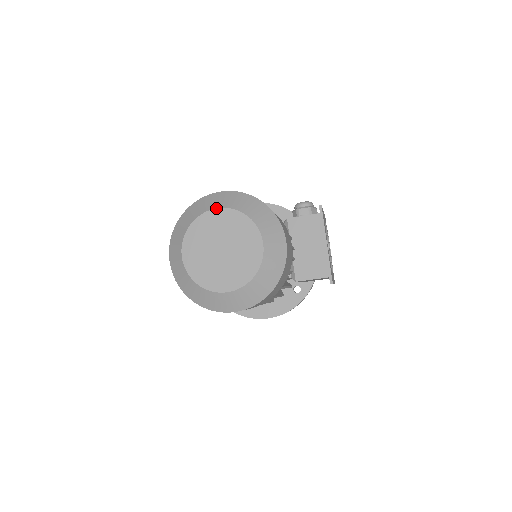
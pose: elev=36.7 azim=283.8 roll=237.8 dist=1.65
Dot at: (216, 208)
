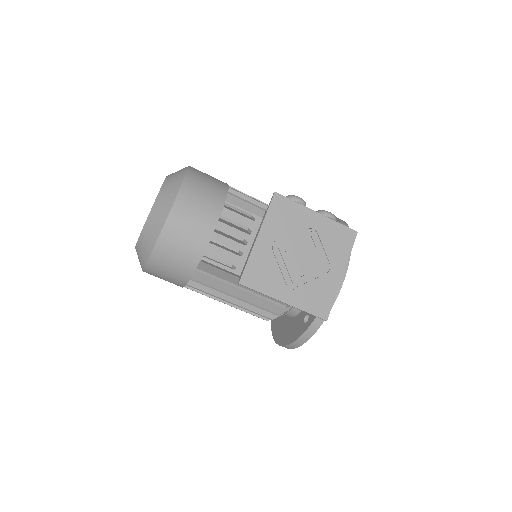
Dot at: occluded
